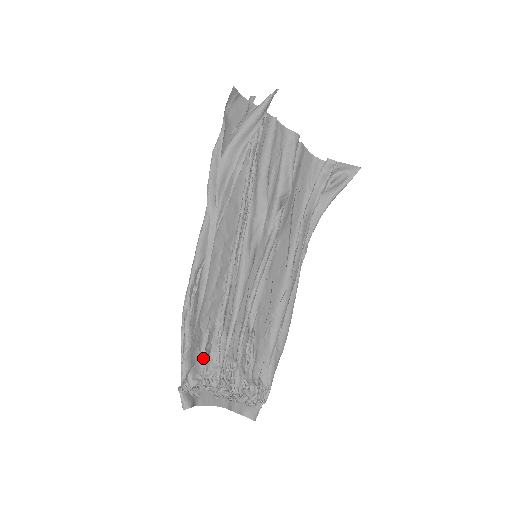
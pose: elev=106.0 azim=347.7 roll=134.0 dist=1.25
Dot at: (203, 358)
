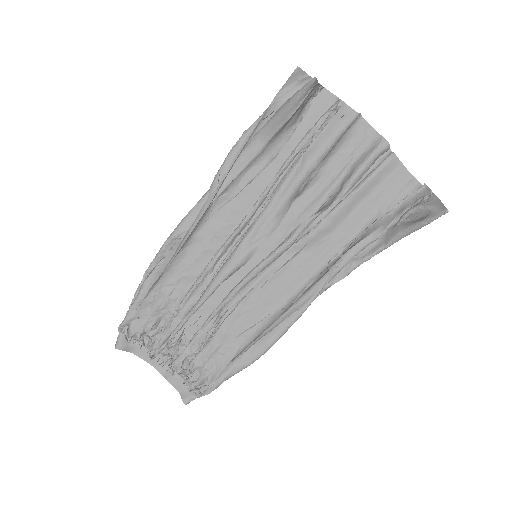
Dot at: (151, 318)
